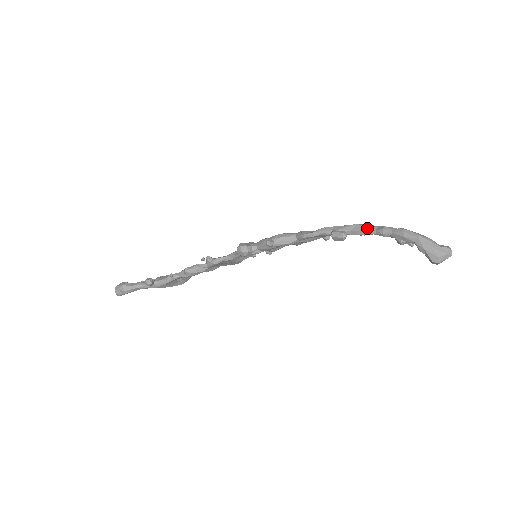
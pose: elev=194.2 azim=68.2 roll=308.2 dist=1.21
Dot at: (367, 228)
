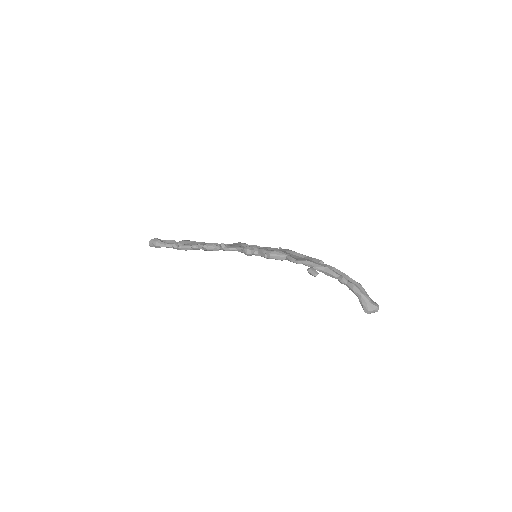
Dot at: (333, 273)
